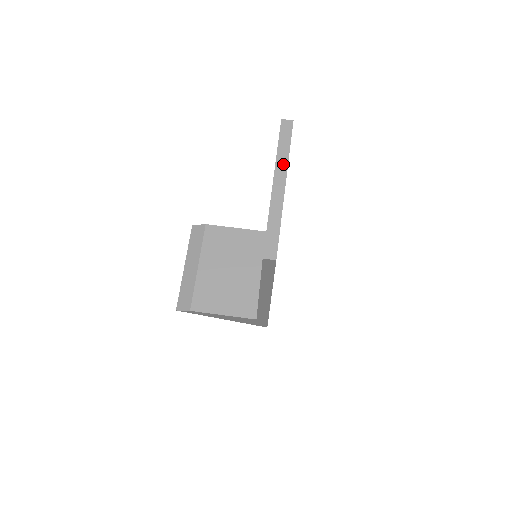
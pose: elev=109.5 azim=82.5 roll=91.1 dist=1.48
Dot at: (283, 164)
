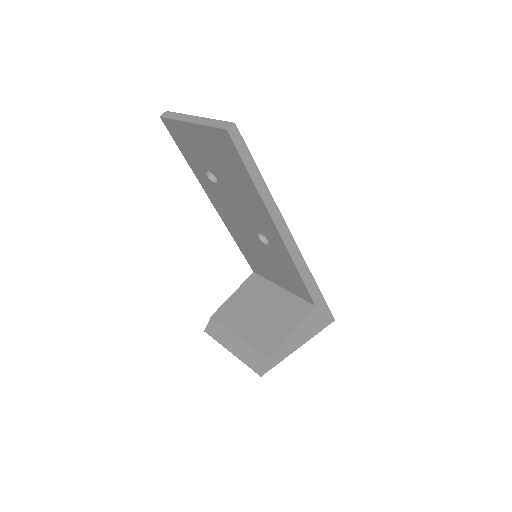
Dot at: (184, 117)
